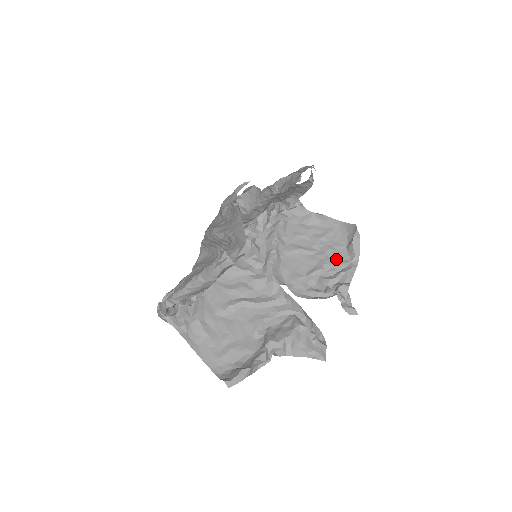
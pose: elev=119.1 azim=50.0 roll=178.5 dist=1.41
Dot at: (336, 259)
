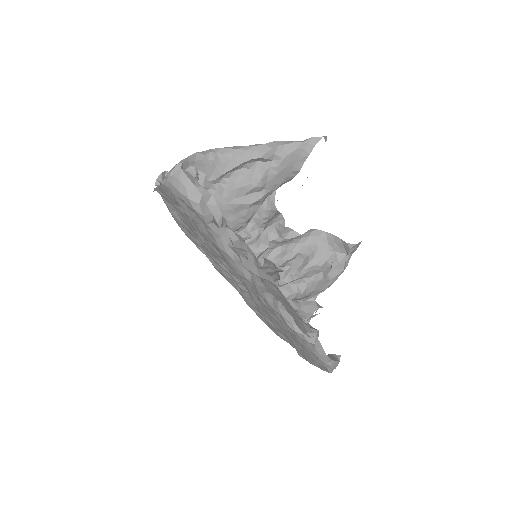
Dot at: occluded
